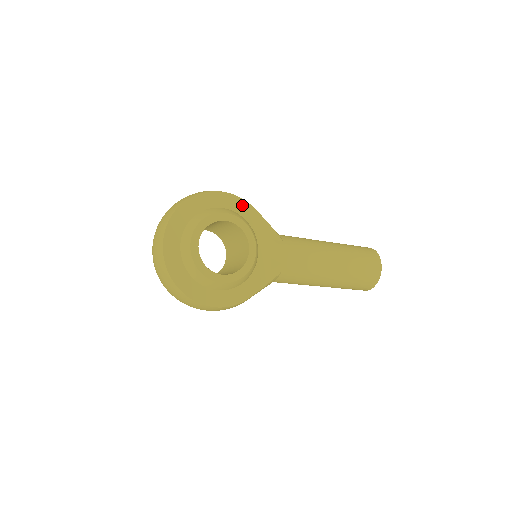
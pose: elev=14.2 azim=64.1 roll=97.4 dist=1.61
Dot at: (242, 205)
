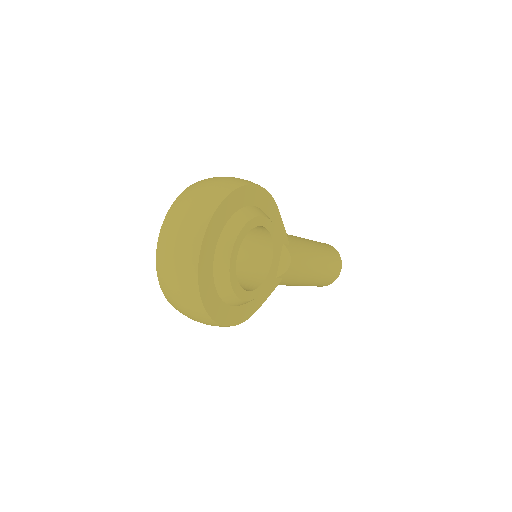
Dot at: (269, 203)
